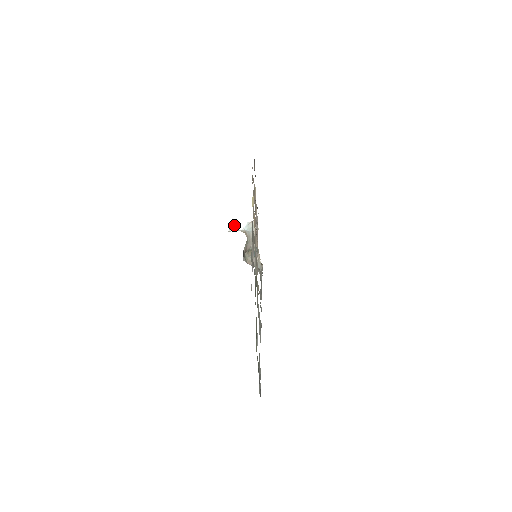
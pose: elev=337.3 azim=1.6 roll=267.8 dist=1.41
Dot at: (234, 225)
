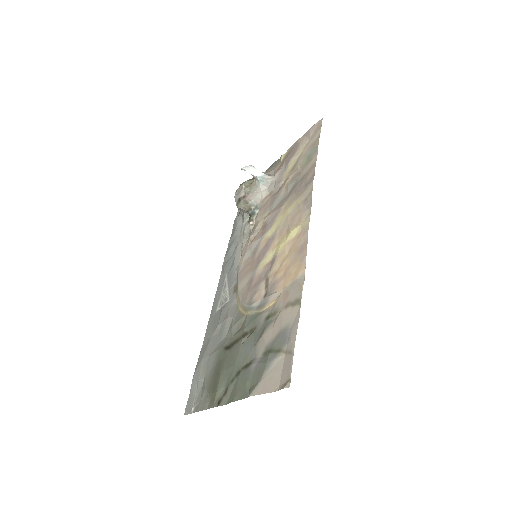
Dot at: (251, 168)
